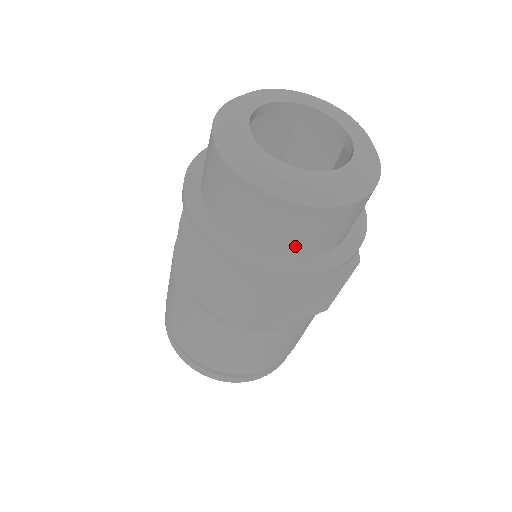
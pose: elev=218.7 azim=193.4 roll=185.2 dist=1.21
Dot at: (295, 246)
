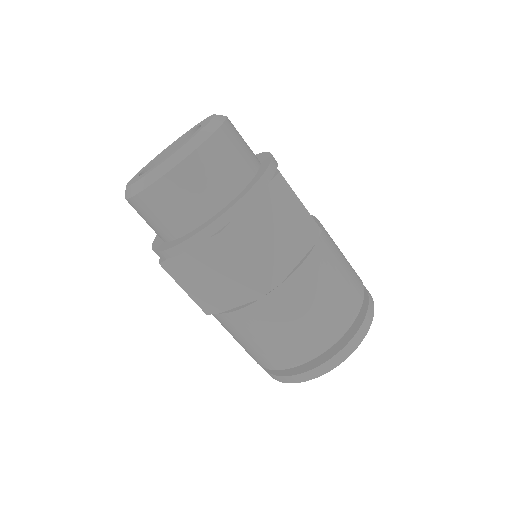
Dot at: (162, 230)
